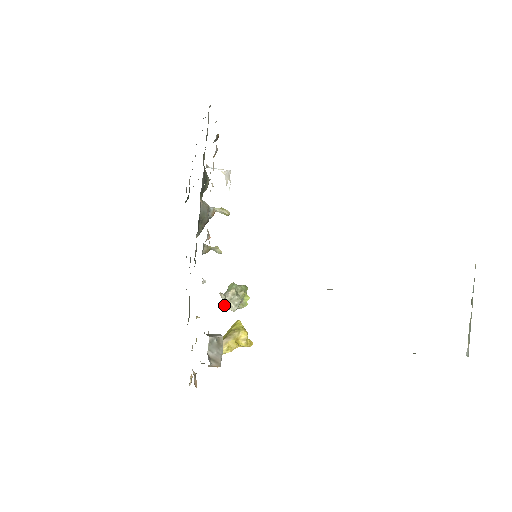
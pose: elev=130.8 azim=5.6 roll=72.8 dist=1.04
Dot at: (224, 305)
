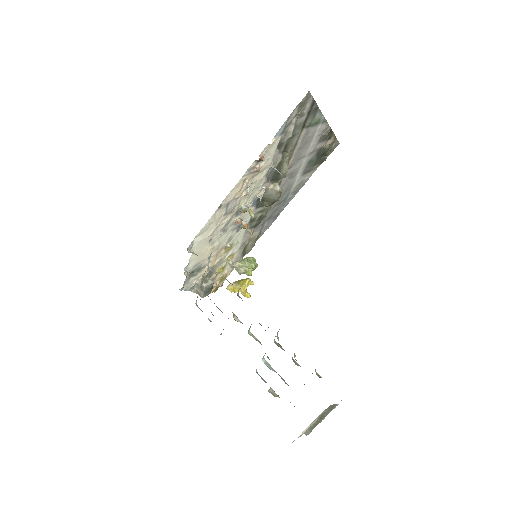
Dot at: (233, 267)
